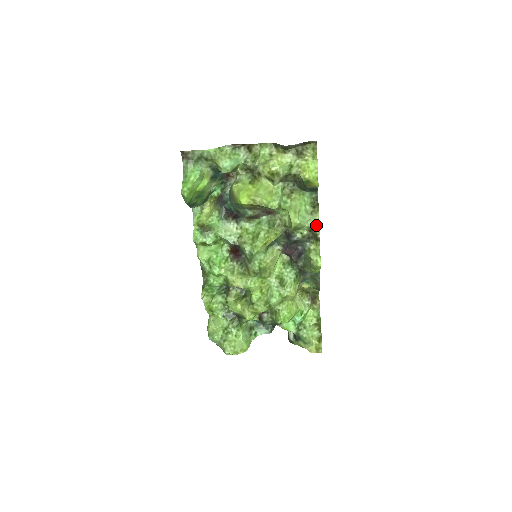
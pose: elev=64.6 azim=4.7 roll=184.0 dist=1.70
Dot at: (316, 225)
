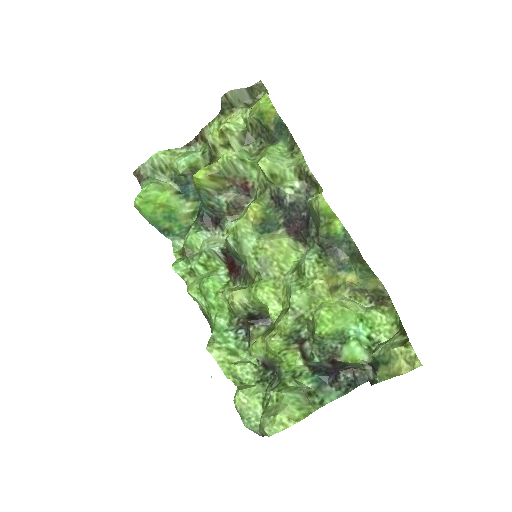
Dot at: (301, 162)
